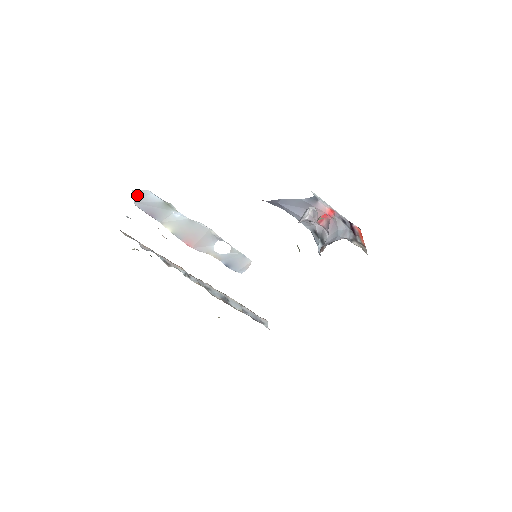
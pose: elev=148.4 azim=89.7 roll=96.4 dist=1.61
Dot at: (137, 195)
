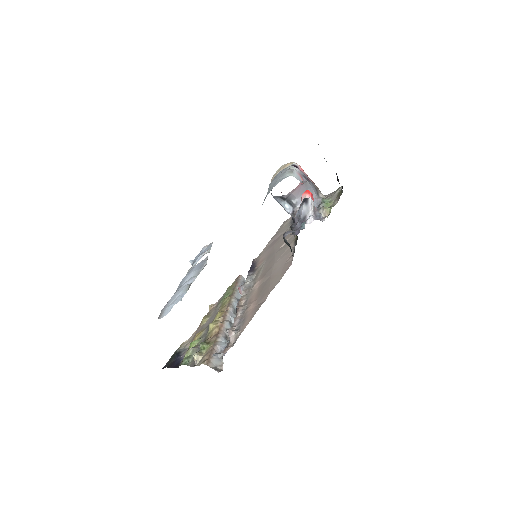
Dot at: occluded
